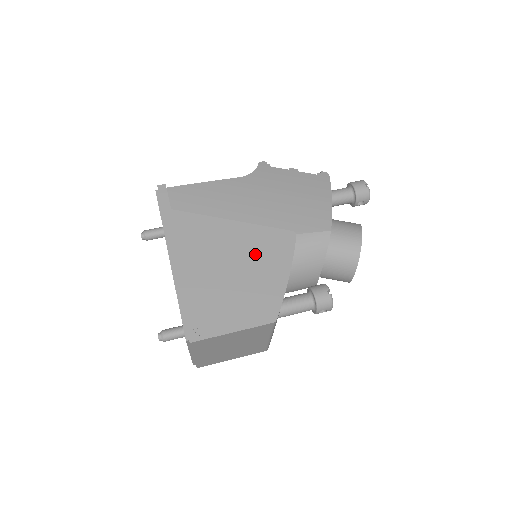
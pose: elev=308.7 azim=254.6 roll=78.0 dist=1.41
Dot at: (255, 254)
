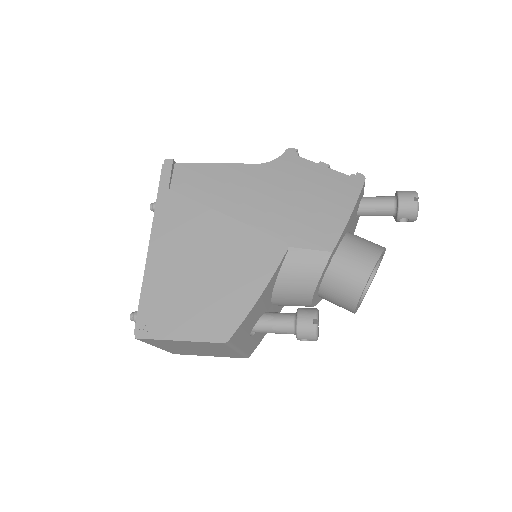
Dot at: (234, 260)
